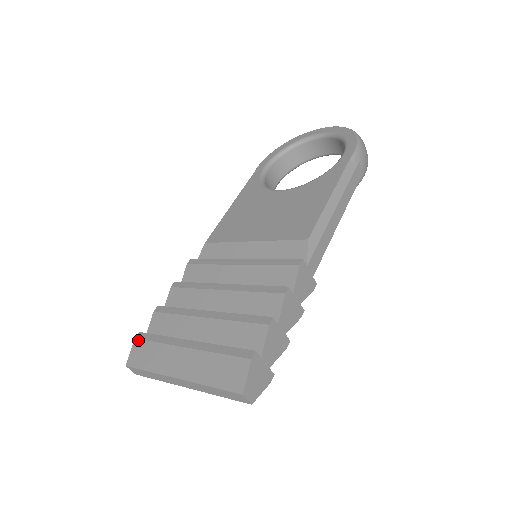
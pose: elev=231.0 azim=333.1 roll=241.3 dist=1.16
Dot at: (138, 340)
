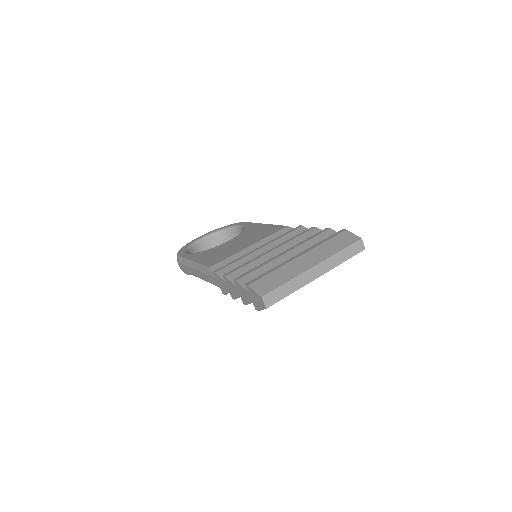
Dot at: (253, 283)
